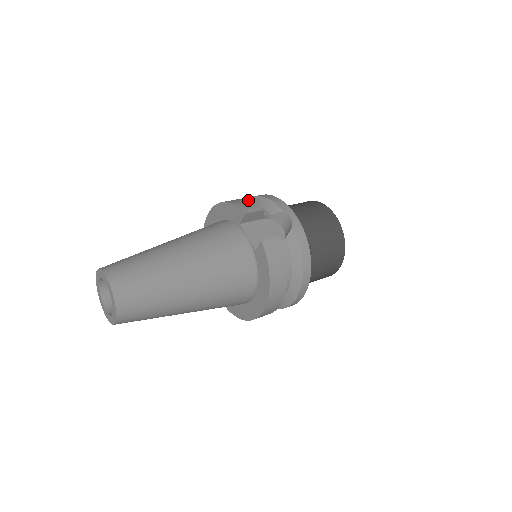
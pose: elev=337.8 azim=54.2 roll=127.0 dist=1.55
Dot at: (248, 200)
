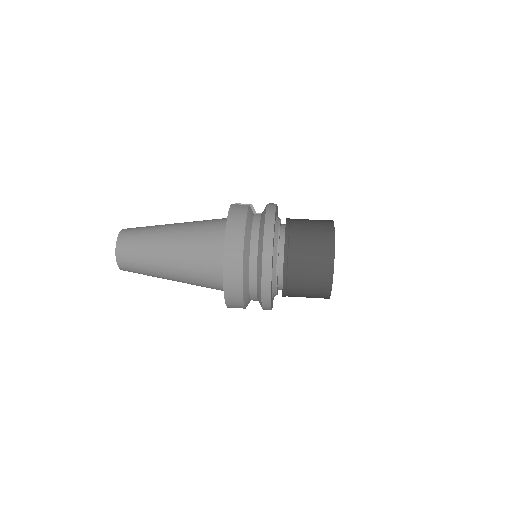
Dot at: occluded
